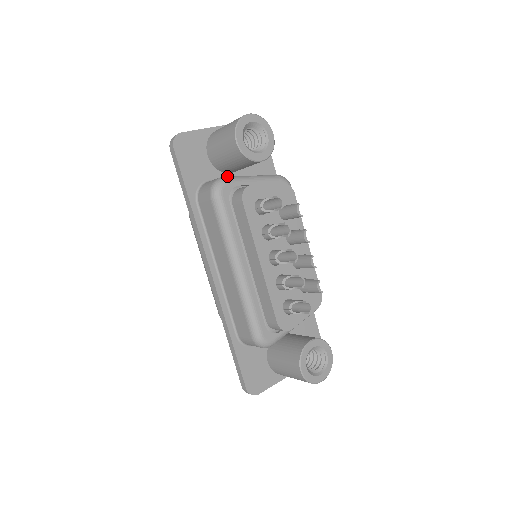
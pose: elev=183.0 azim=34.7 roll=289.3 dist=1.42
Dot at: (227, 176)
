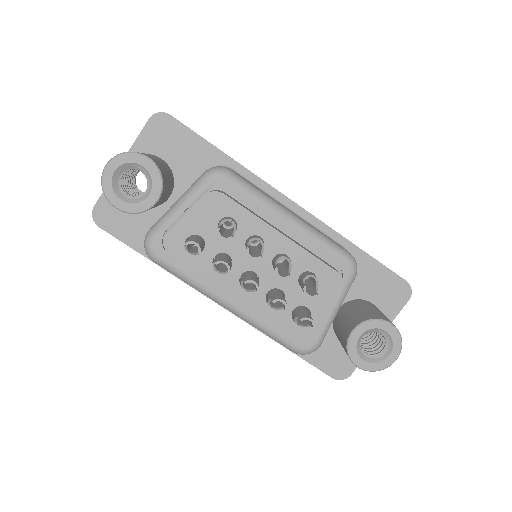
Dot at: (168, 204)
